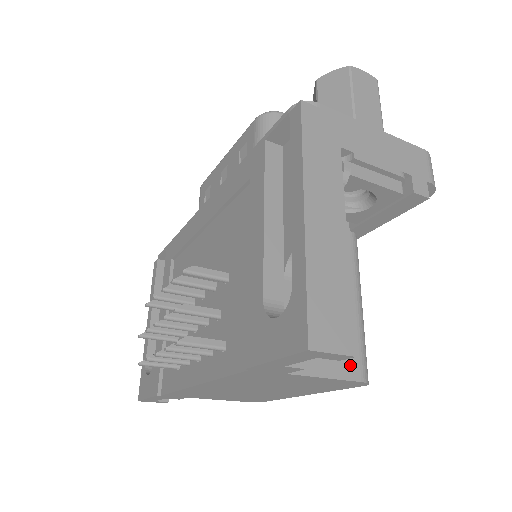
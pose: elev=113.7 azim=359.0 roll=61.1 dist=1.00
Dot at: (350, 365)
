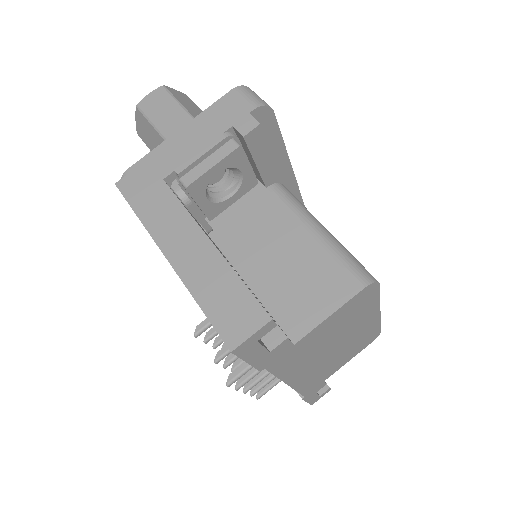
Dot at: (343, 287)
